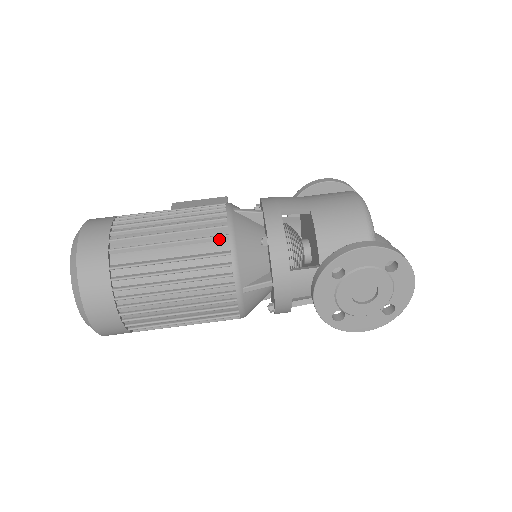
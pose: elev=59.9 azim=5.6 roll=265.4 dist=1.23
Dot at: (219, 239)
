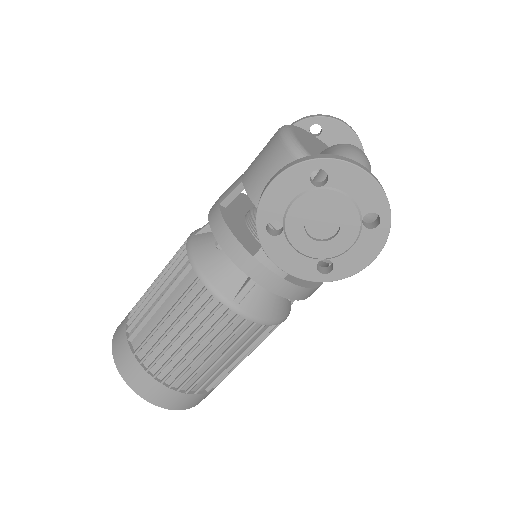
Dot at: (186, 272)
